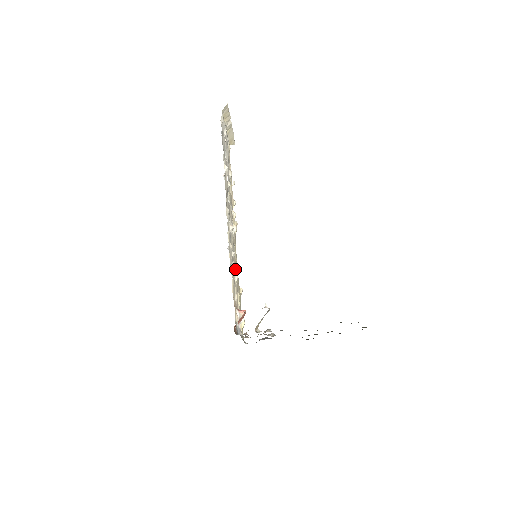
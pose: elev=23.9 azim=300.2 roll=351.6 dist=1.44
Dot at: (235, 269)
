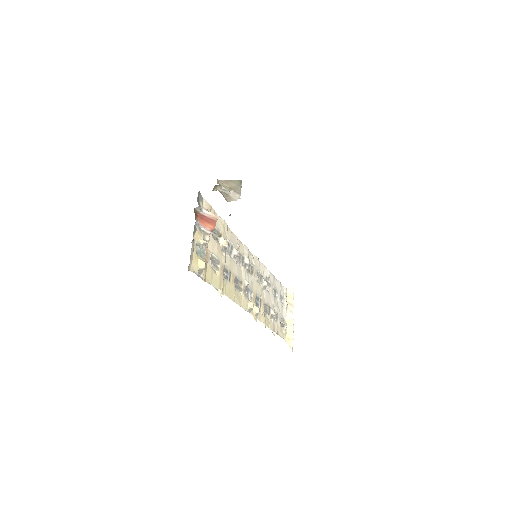
Dot at: (229, 276)
